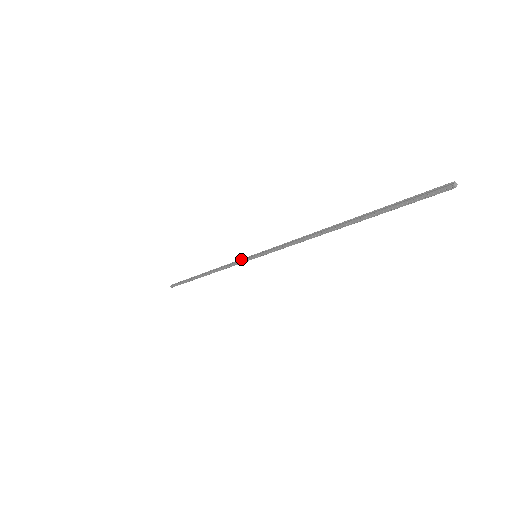
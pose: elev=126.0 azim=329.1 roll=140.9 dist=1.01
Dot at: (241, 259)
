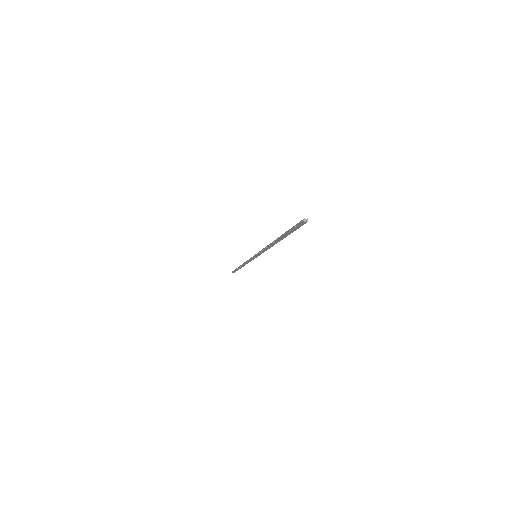
Dot at: occluded
